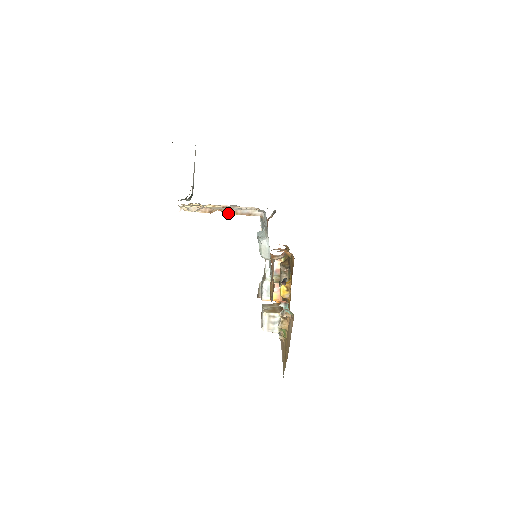
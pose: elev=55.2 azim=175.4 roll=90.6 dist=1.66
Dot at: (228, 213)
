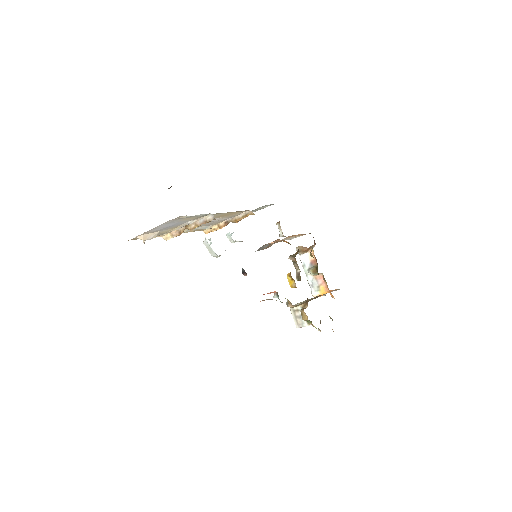
Dot at: (191, 228)
